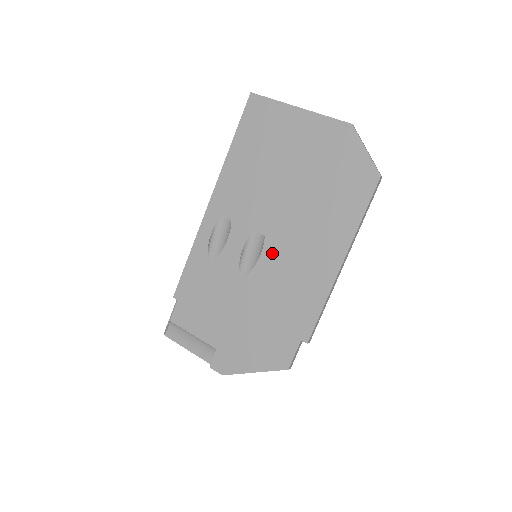
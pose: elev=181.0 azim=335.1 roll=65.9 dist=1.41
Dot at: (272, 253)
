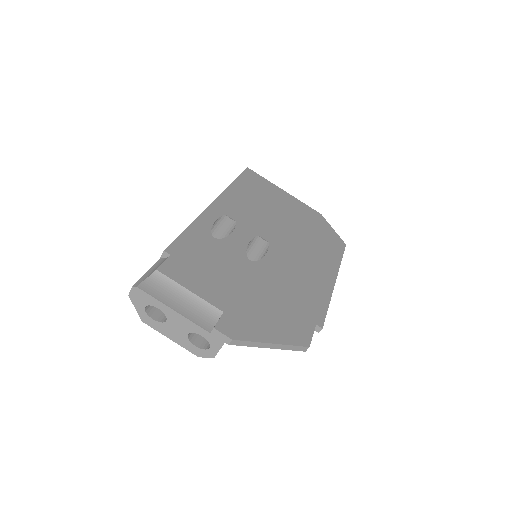
Dot at: (278, 255)
